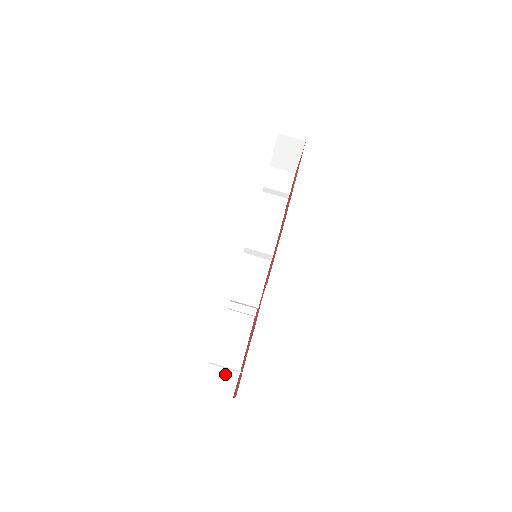
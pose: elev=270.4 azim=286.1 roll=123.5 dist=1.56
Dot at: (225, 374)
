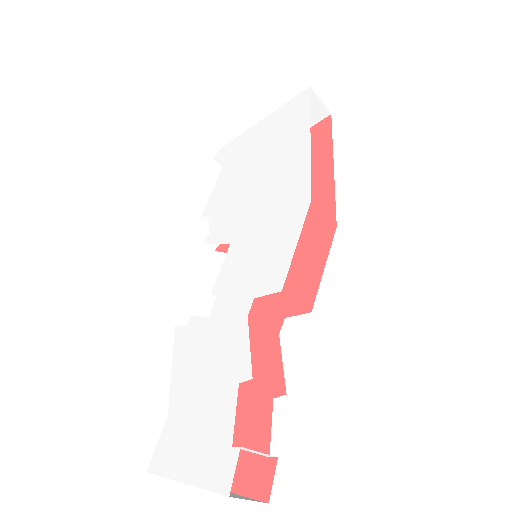
Dot at: occluded
